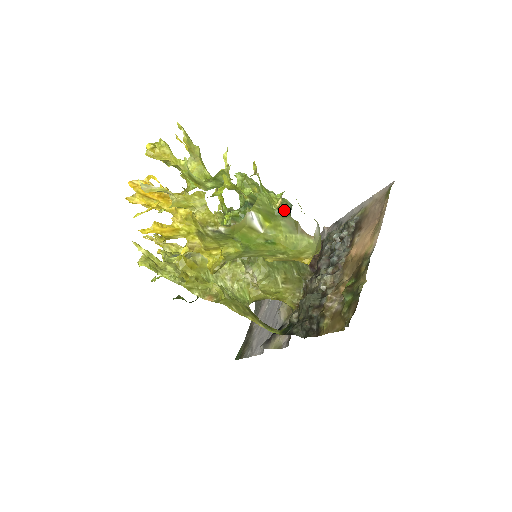
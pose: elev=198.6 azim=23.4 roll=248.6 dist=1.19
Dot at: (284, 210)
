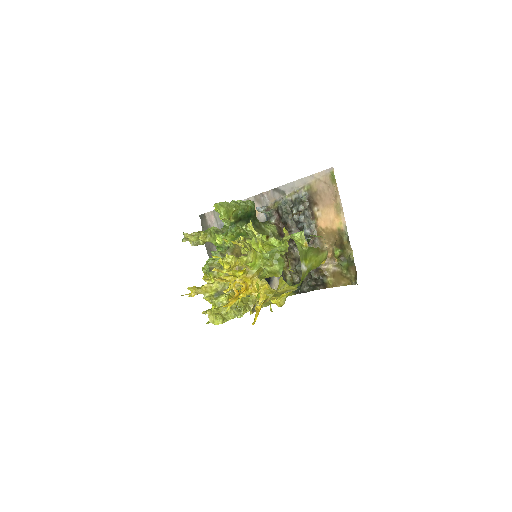
Dot at: (310, 247)
